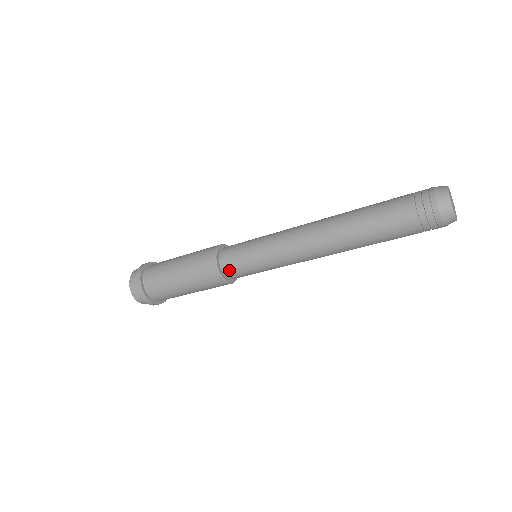
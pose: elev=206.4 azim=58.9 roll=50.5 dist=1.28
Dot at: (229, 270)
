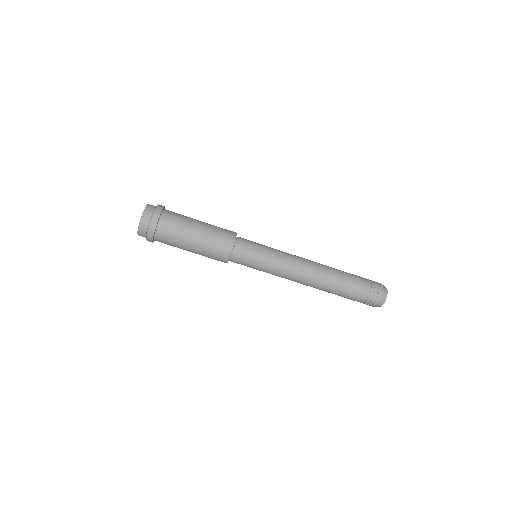
Dot at: (237, 257)
